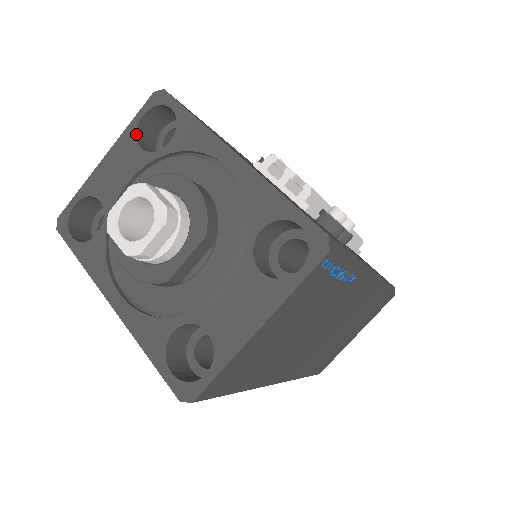
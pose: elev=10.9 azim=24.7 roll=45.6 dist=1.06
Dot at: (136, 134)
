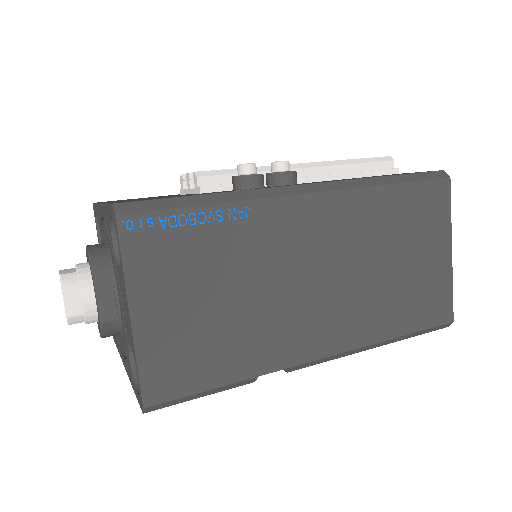
Dot at: (99, 243)
